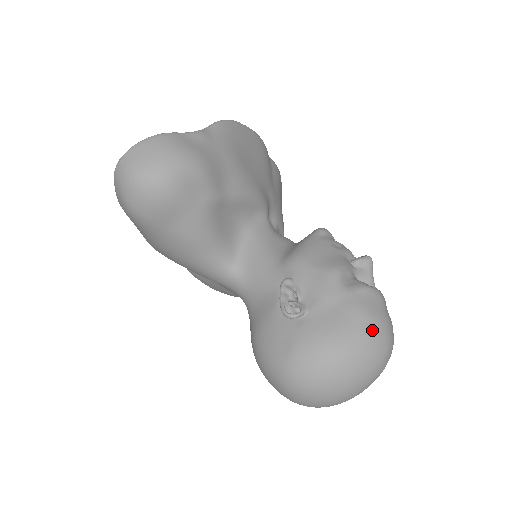
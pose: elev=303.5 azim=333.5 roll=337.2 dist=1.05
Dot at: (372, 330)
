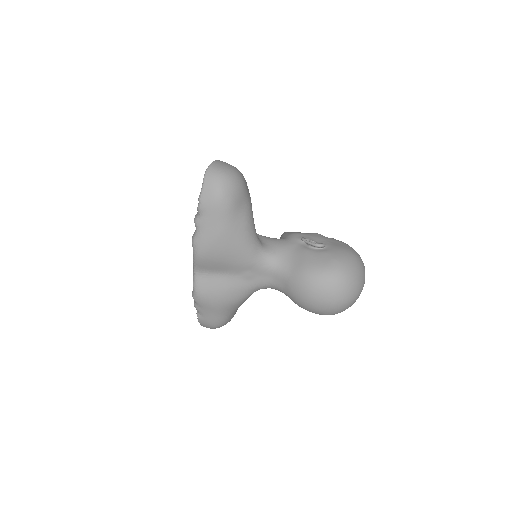
Dot at: occluded
